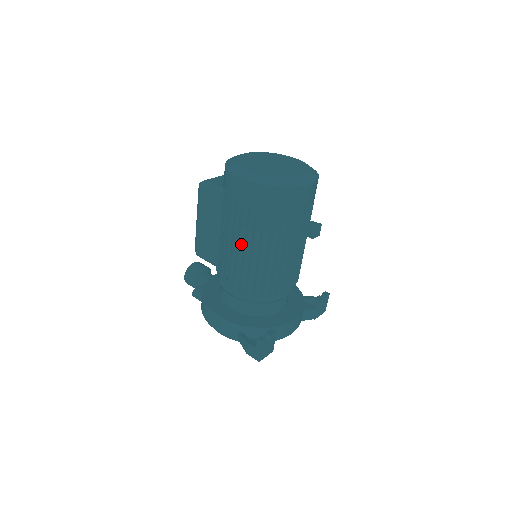
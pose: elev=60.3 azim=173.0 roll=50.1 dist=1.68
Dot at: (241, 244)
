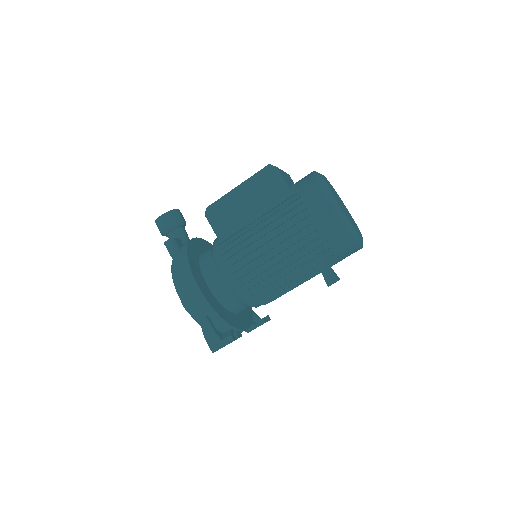
Dot at: (277, 249)
